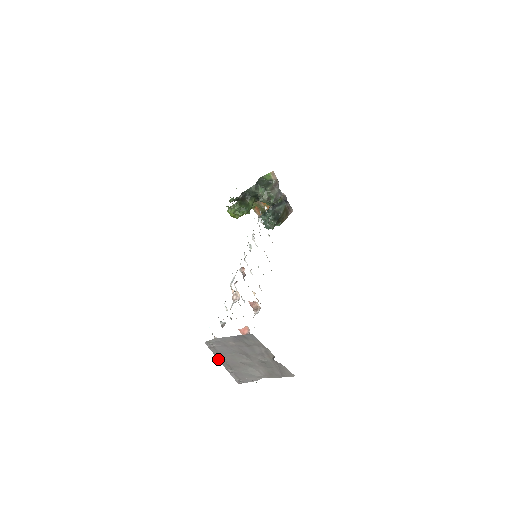
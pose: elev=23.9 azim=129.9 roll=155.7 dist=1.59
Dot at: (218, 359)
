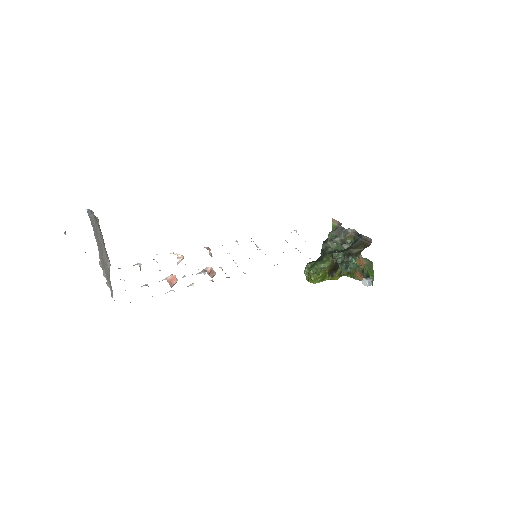
Dot at: (103, 275)
